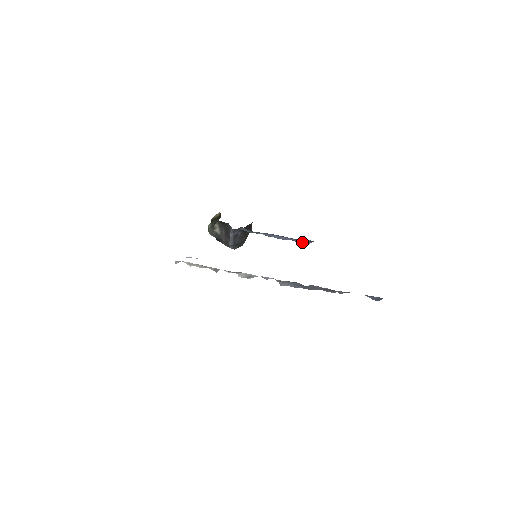
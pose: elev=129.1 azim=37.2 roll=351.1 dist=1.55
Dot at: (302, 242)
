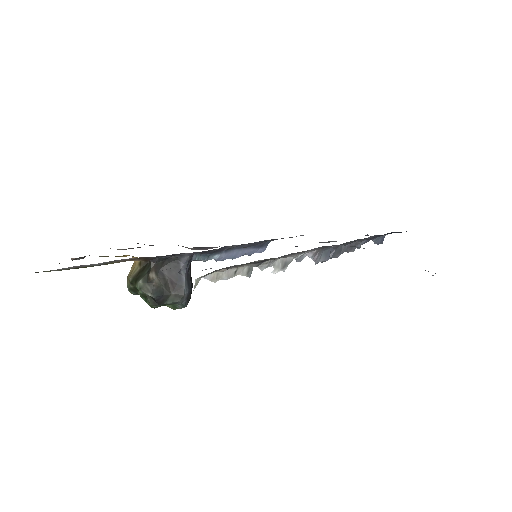
Dot at: (257, 252)
